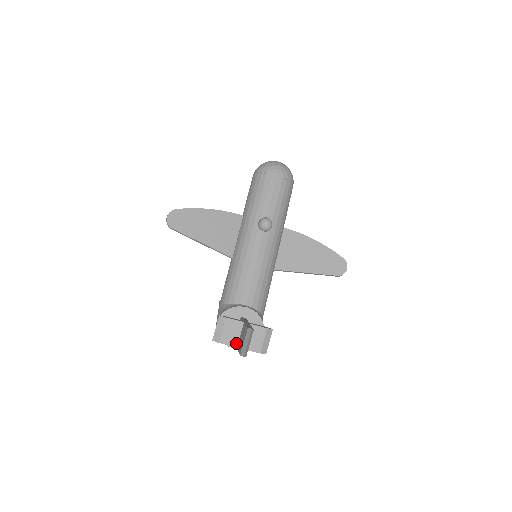
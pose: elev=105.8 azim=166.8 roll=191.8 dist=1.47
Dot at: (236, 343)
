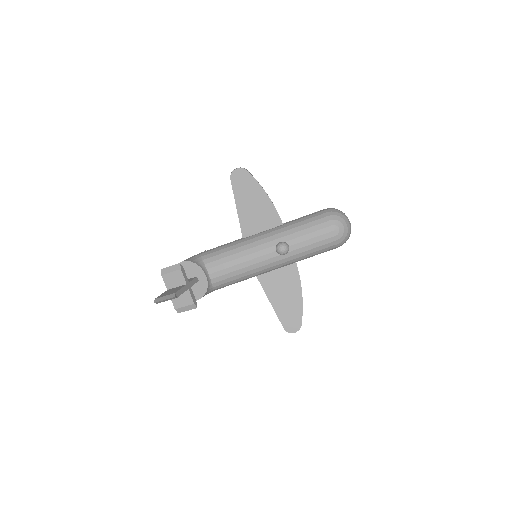
Dot at: (170, 287)
